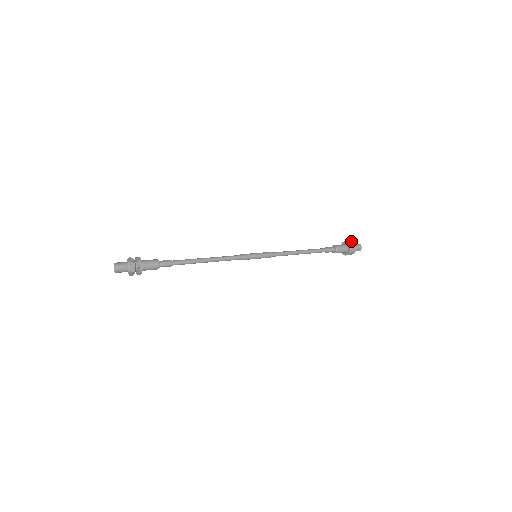
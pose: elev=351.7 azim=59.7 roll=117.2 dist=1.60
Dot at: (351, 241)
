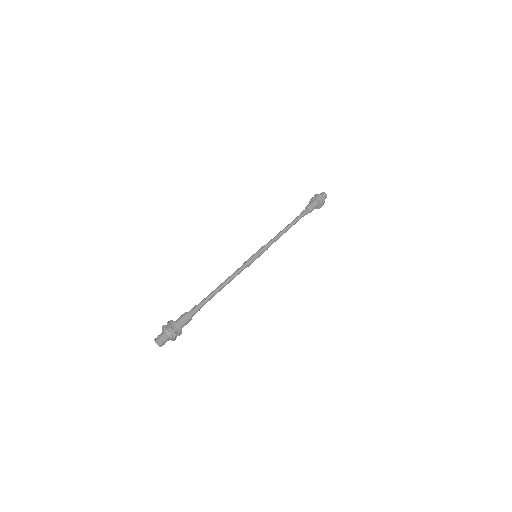
Dot at: (321, 196)
